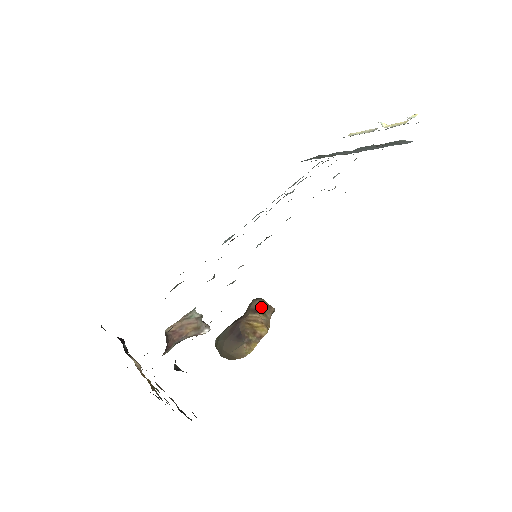
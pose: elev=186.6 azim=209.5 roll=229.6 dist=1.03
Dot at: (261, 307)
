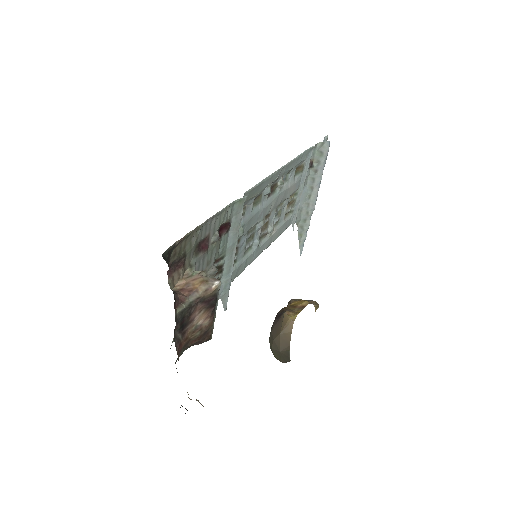
Dot at: occluded
